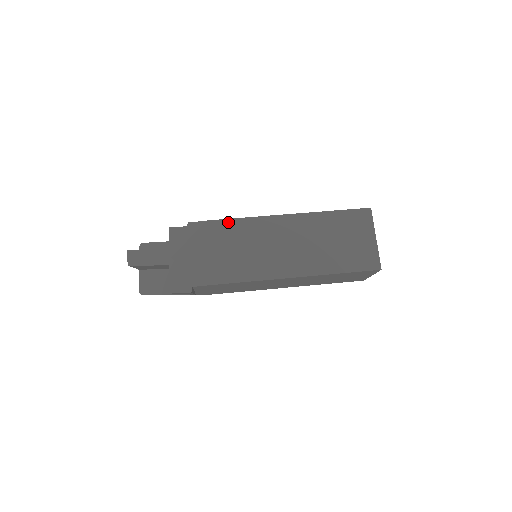
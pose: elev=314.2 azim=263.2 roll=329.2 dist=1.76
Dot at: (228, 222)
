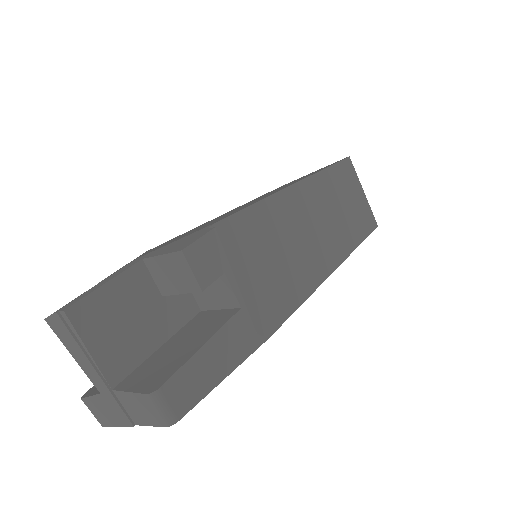
Dot at: occluded
